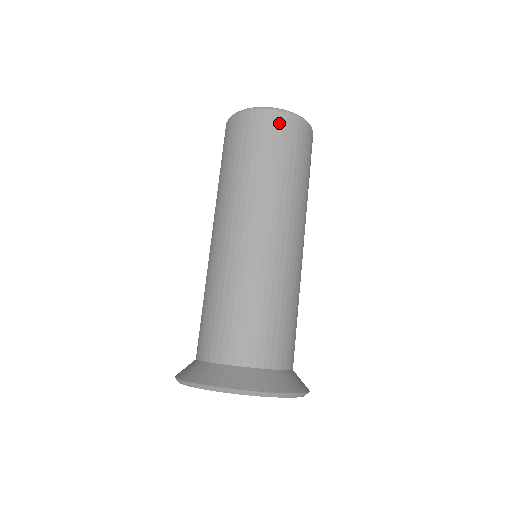
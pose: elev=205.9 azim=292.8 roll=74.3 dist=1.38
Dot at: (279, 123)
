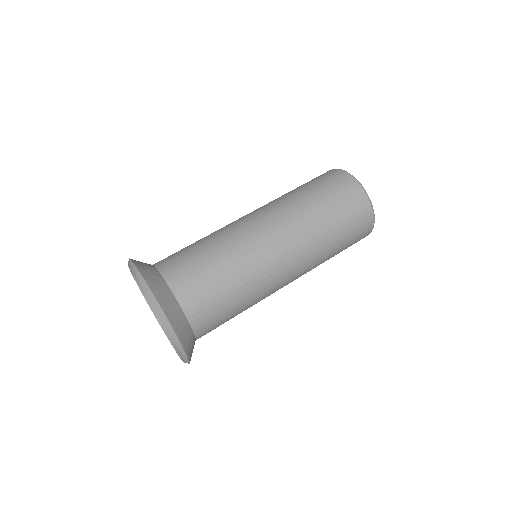
Dot at: (365, 222)
